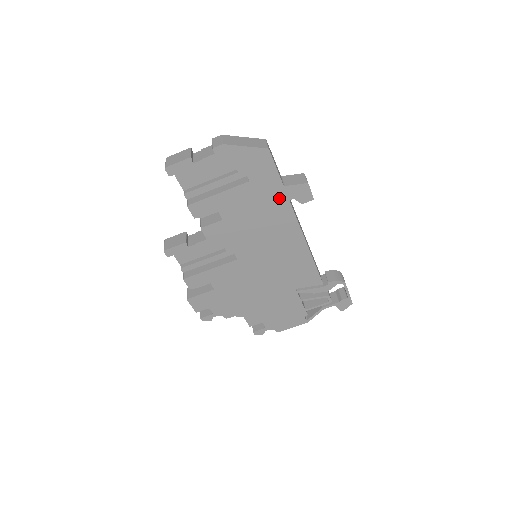
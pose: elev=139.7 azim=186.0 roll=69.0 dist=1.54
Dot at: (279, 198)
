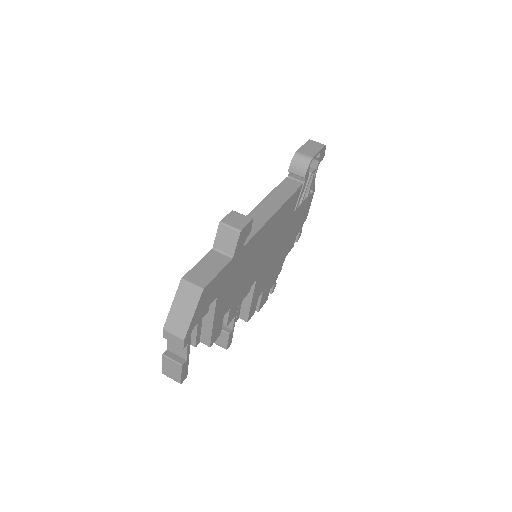
Dot at: (238, 259)
